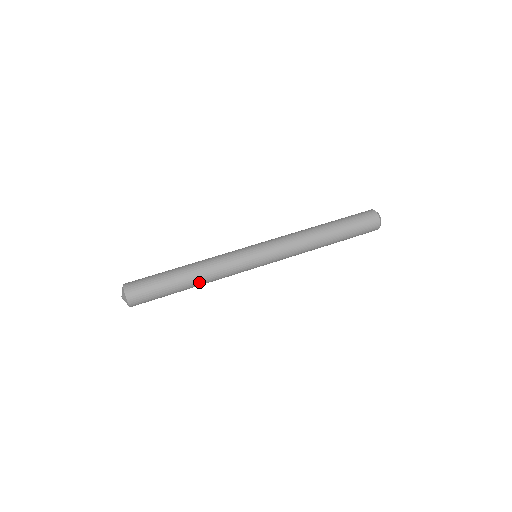
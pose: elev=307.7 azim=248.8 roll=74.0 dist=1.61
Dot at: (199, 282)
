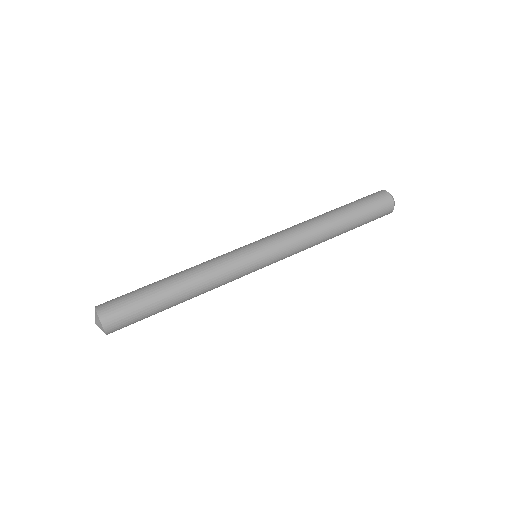
Dot at: (186, 281)
